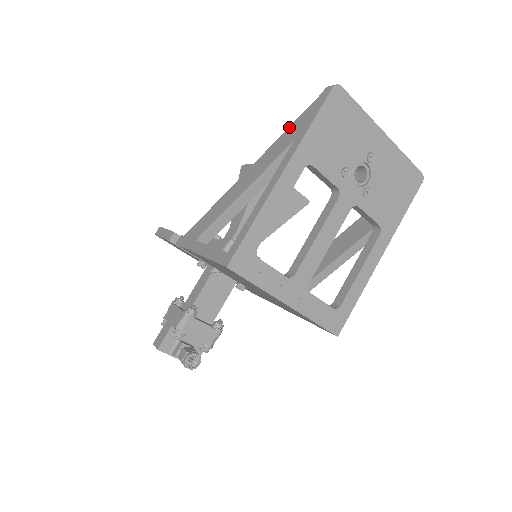
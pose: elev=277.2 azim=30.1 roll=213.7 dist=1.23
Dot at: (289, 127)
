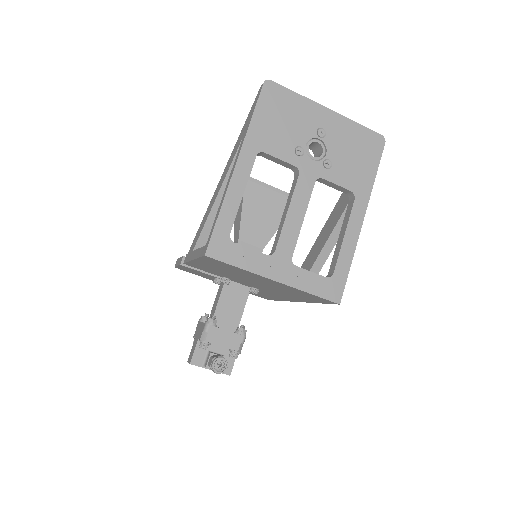
Dot at: (241, 130)
